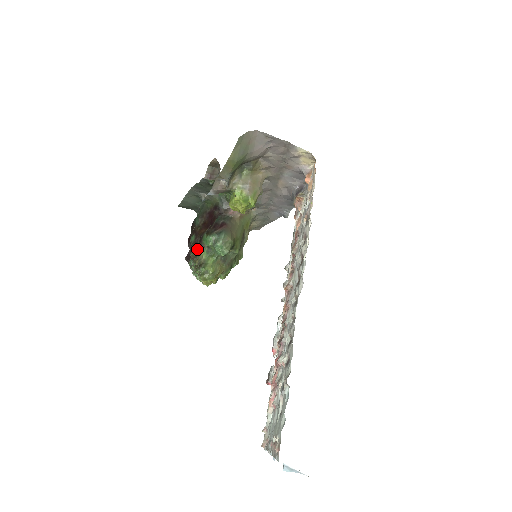
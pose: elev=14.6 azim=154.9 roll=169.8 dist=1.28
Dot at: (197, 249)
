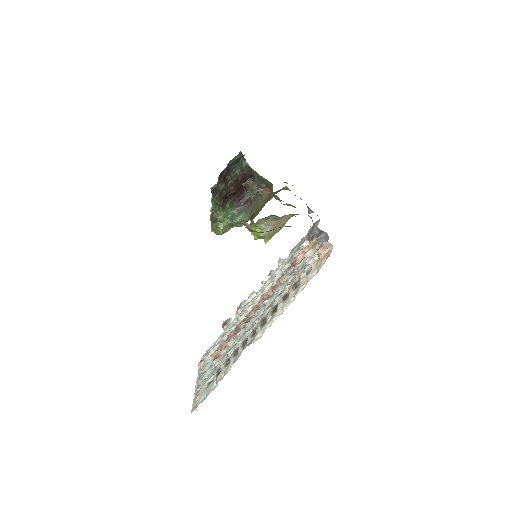
Dot at: (219, 204)
